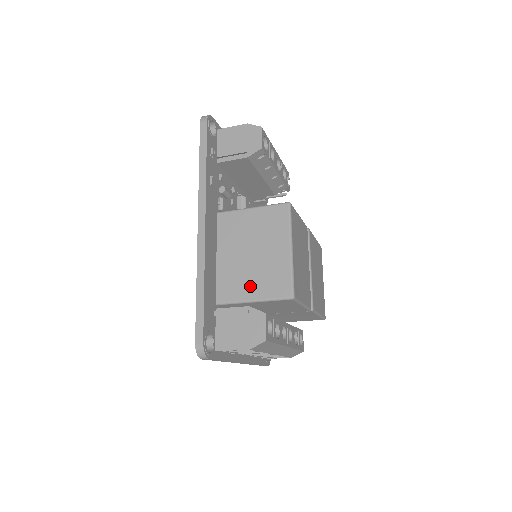
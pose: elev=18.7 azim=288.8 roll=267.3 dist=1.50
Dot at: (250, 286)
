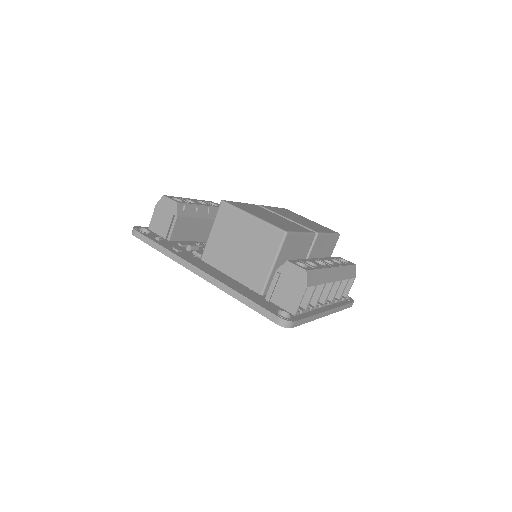
Dot at: (262, 261)
